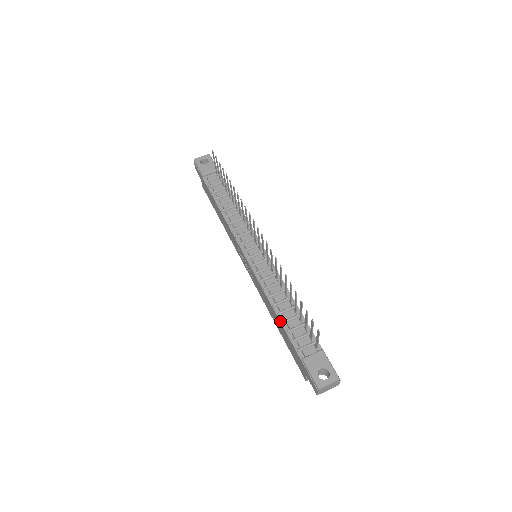
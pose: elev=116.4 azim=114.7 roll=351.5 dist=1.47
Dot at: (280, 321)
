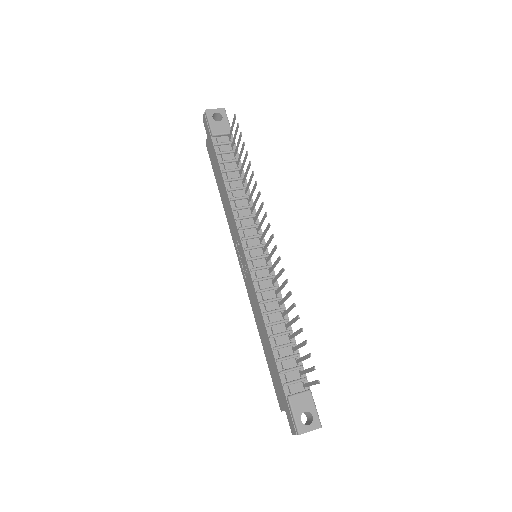
Dot at: (271, 346)
